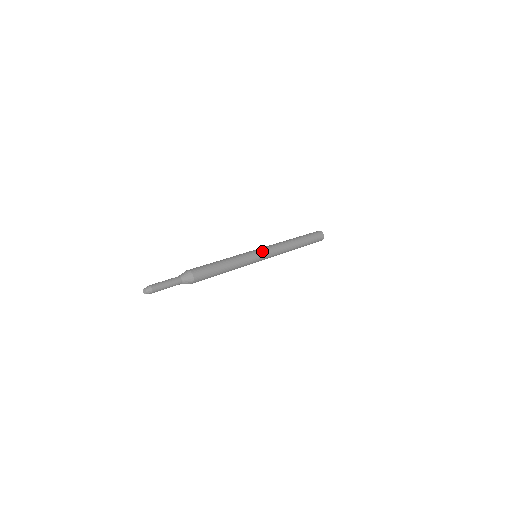
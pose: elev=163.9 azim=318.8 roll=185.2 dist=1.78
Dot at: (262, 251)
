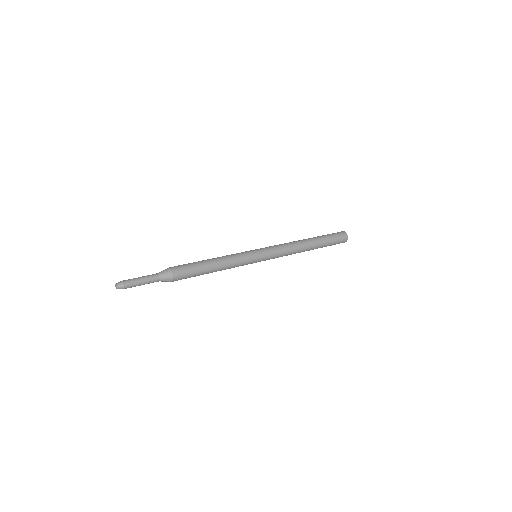
Dot at: (259, 249)
